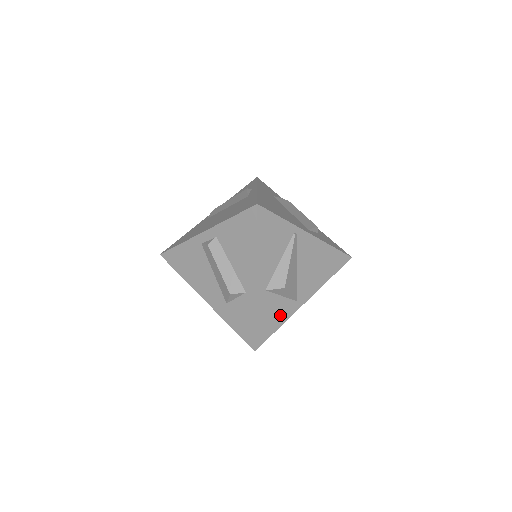
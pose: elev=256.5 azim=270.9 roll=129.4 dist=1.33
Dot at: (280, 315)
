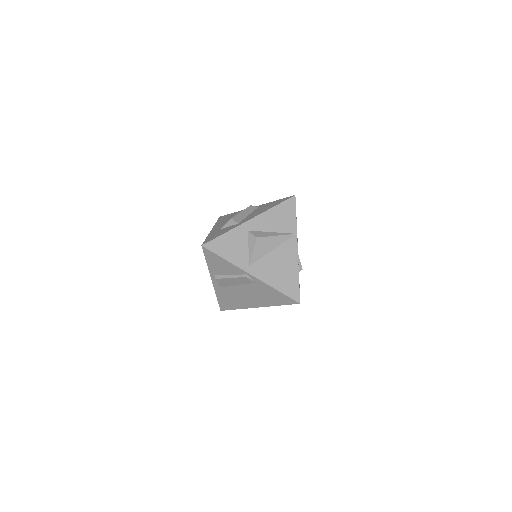
Dot at: (235, 255)
